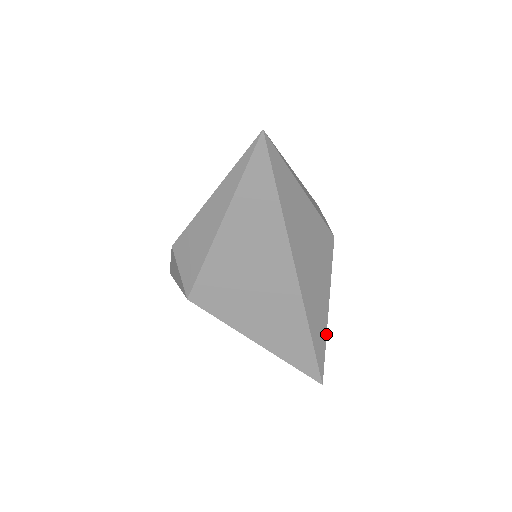
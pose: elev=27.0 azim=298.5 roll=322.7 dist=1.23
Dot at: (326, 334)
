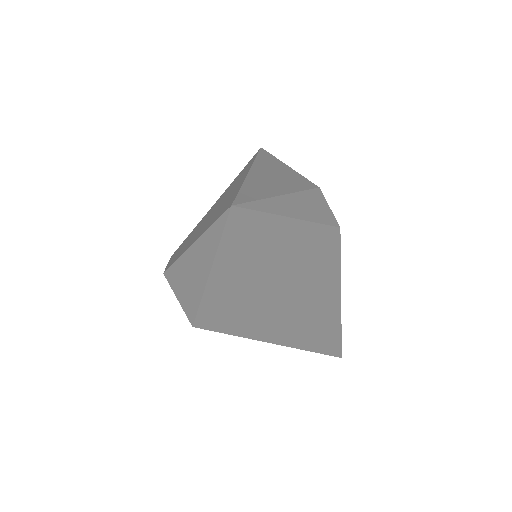
Dot at: occluded
